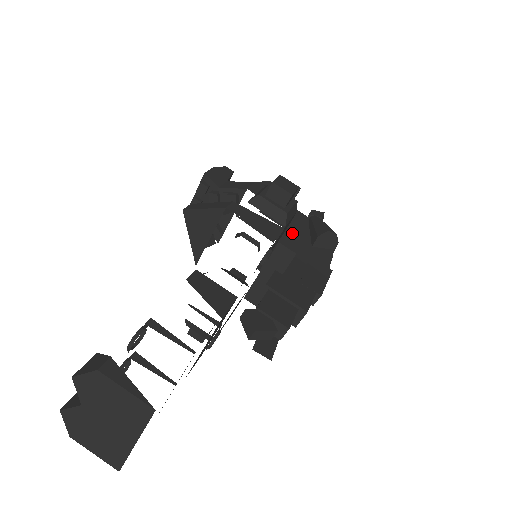
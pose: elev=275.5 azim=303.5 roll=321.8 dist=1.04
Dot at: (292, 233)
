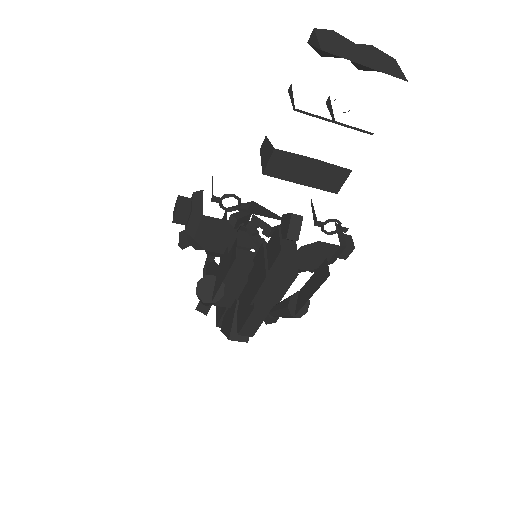
Dot at: occluded
